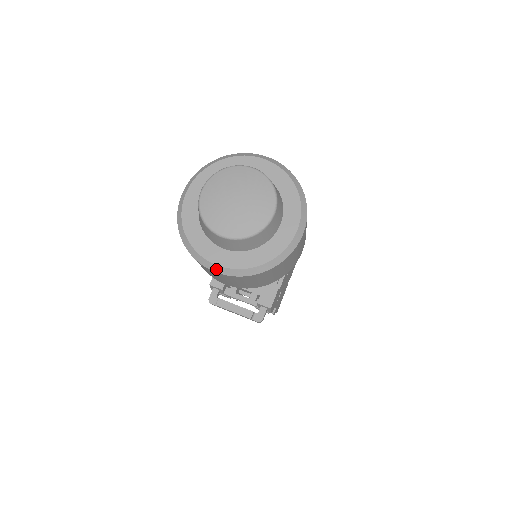
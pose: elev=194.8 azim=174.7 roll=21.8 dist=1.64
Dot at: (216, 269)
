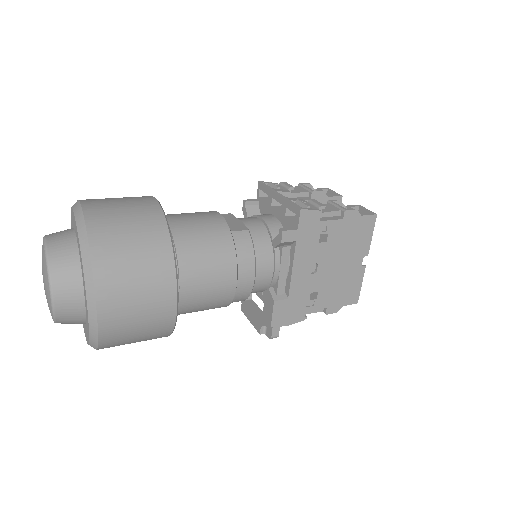
Dot at: occluded
